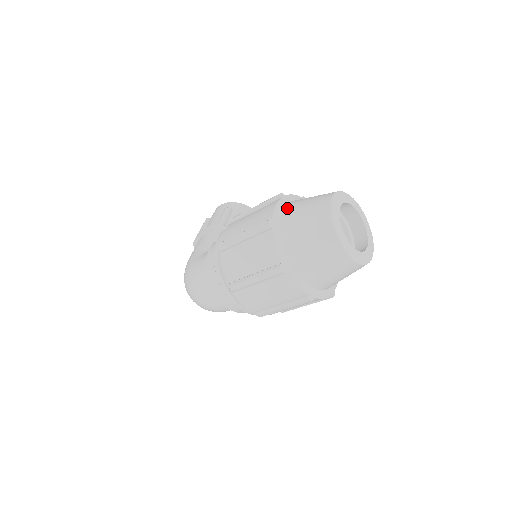
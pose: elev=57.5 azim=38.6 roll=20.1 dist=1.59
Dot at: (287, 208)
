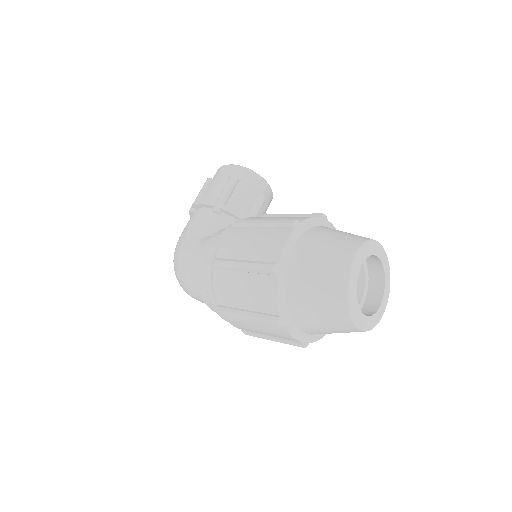
Dot at: (299, 247)
